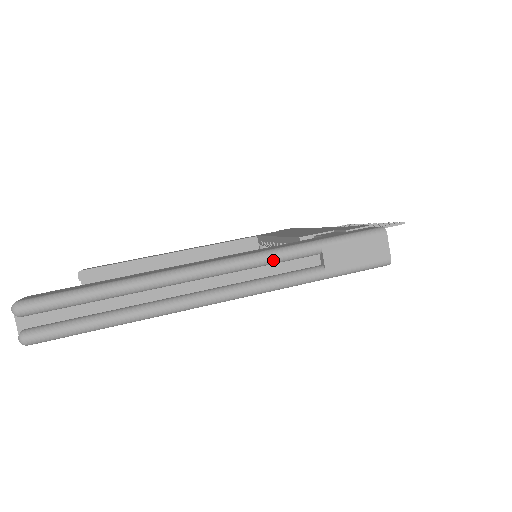
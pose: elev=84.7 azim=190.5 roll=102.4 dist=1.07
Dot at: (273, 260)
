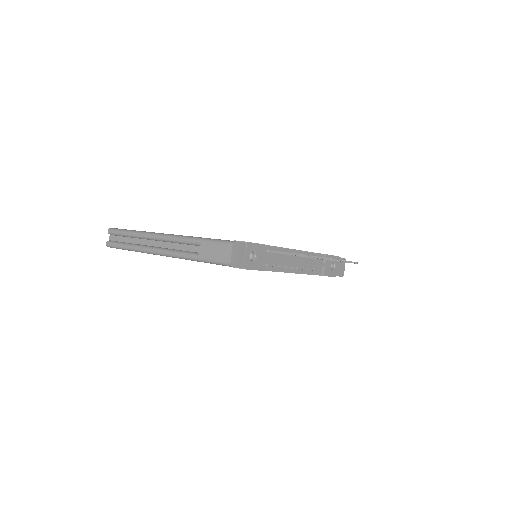
Dot at: (181, 241)
